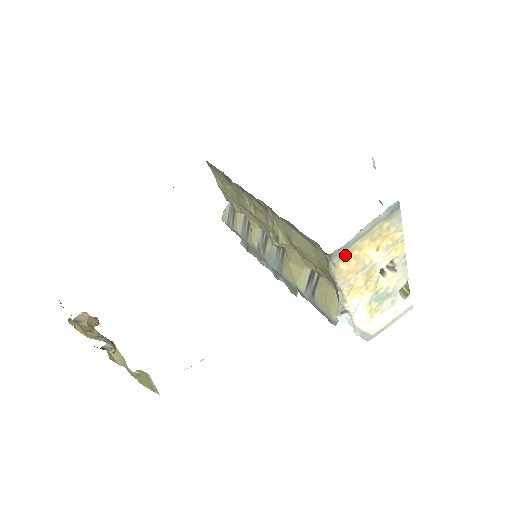
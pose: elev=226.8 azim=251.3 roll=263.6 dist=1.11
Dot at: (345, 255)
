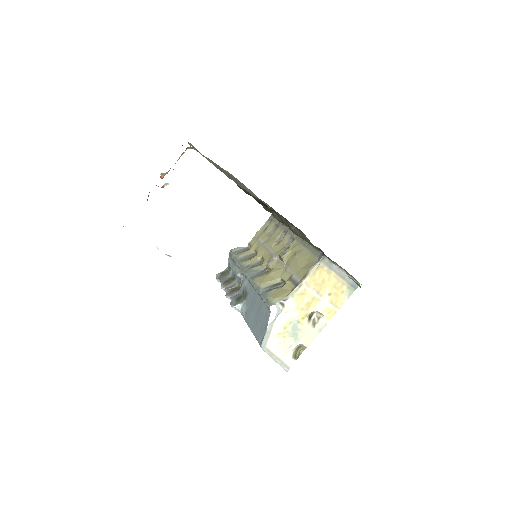
Dot at: (325, 270)
